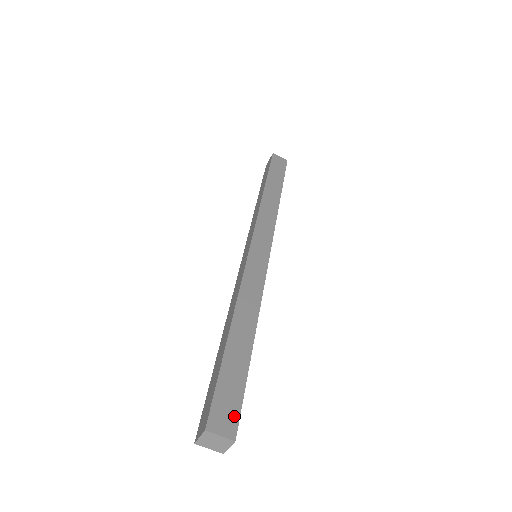
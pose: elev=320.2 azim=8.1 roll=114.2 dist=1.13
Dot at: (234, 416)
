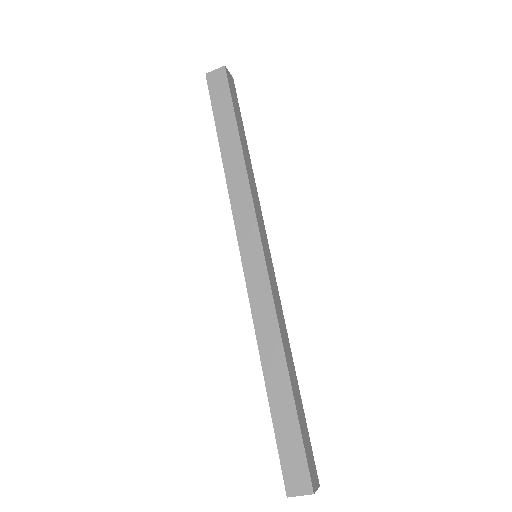
Dot at: (304, 471)
